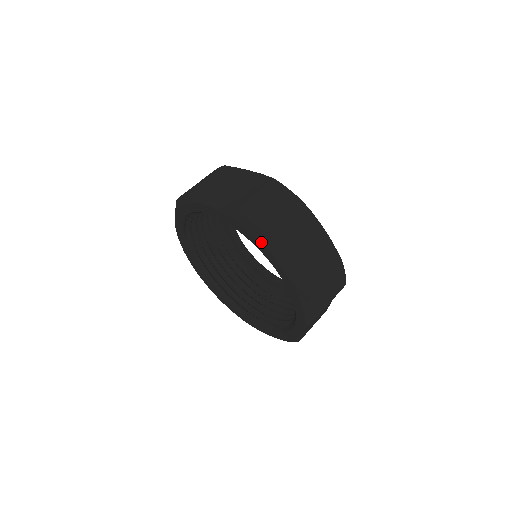
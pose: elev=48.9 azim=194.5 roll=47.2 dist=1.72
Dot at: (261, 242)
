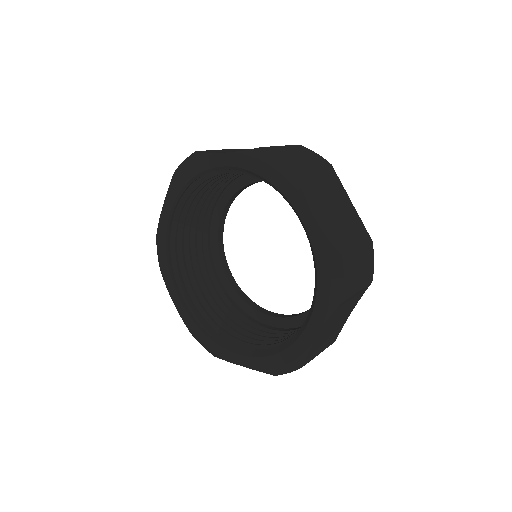
Dot at: (290, 180)
